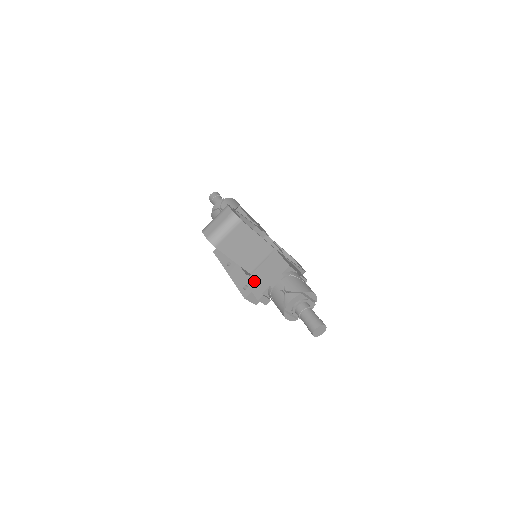
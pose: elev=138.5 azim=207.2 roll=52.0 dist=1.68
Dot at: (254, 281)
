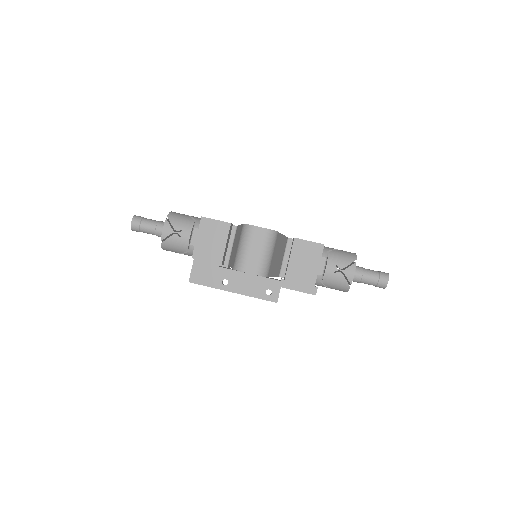
Dot at: (295, 281)
